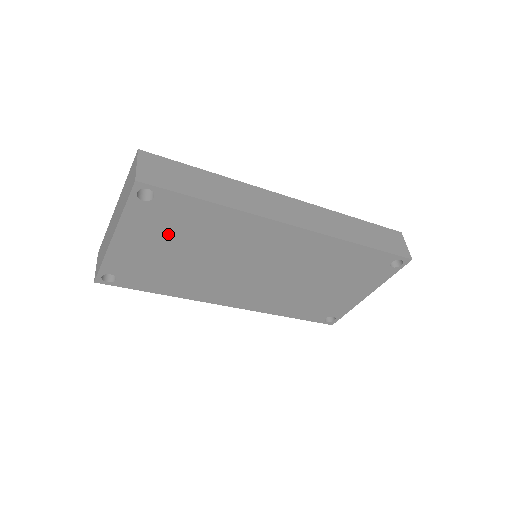
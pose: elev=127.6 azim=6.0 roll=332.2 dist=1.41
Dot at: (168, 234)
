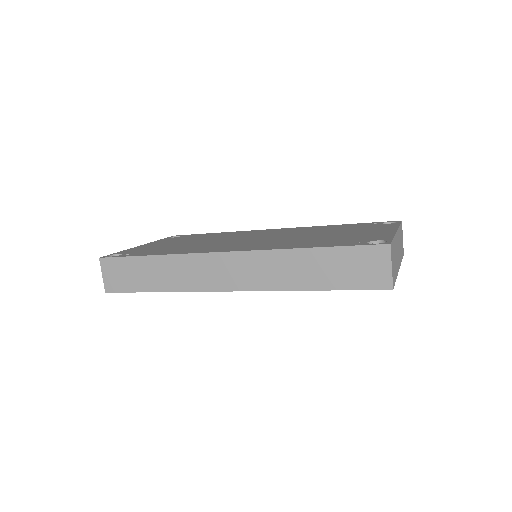
Dot at: occluded
